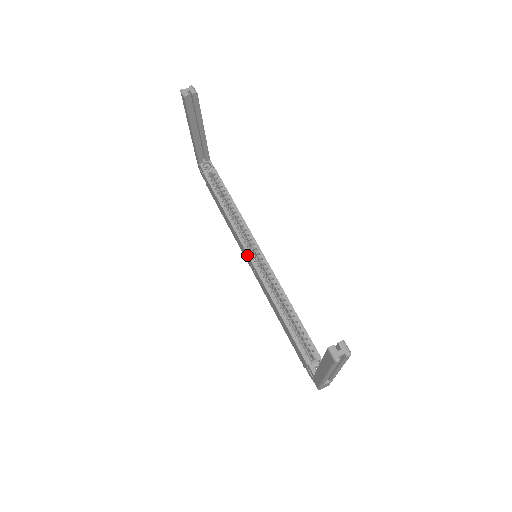
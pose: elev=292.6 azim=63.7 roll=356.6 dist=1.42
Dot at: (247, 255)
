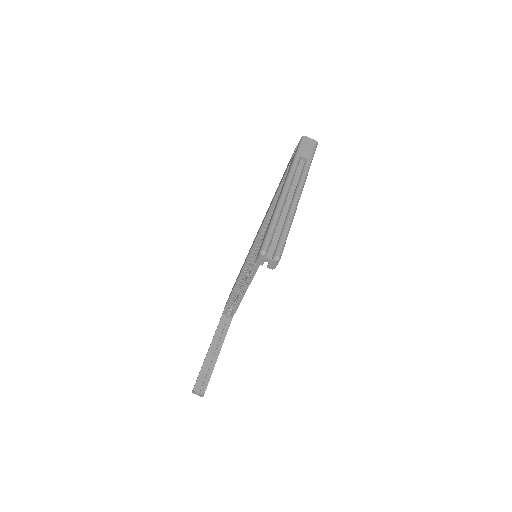
Dot at: (251, 249)
